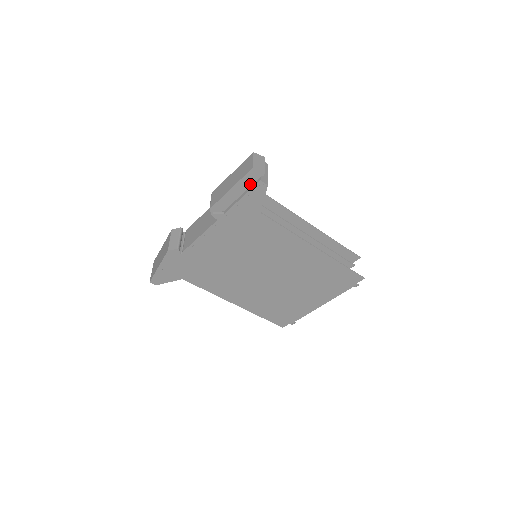
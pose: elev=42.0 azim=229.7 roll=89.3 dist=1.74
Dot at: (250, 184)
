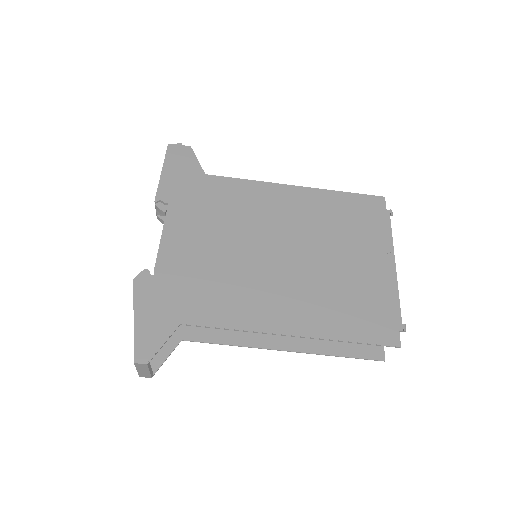
Dot at: (176, 159)
